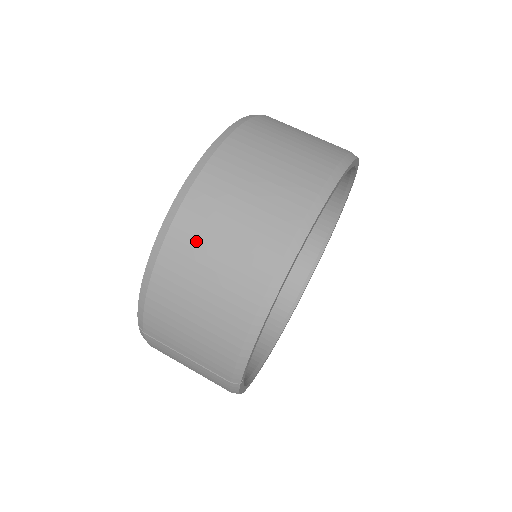
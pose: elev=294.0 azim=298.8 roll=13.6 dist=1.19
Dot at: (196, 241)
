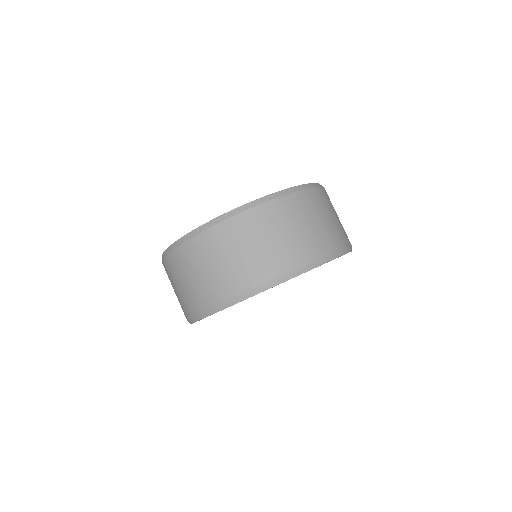
Dot at: (189, 261)
